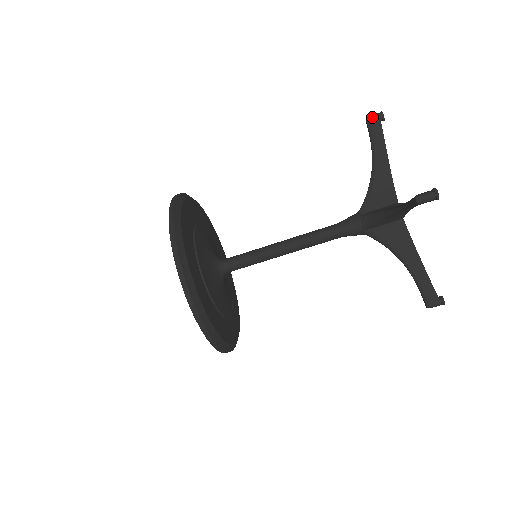
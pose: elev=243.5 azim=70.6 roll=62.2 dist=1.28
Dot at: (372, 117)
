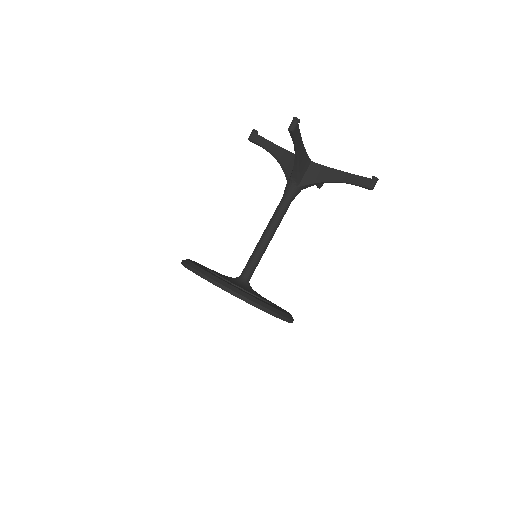
Dot at: (250, 136)
